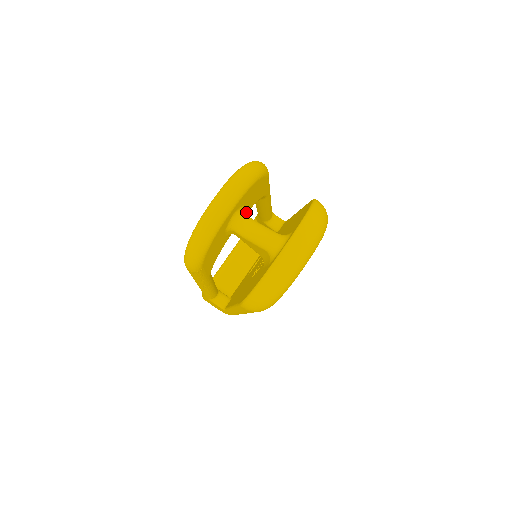
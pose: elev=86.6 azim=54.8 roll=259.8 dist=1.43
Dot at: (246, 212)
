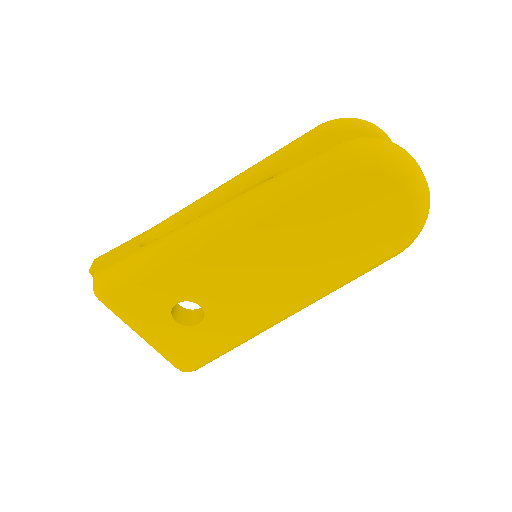
Dot at: occluded
